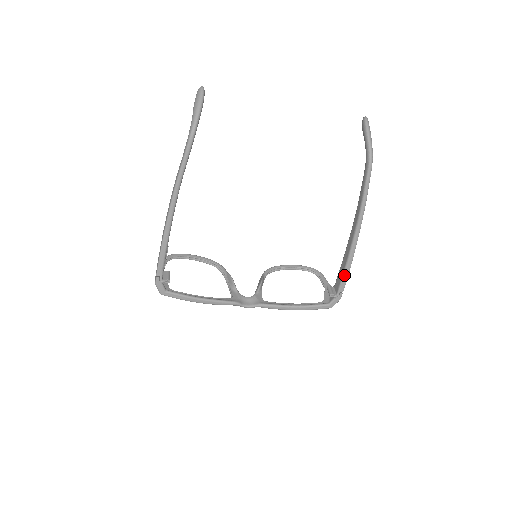
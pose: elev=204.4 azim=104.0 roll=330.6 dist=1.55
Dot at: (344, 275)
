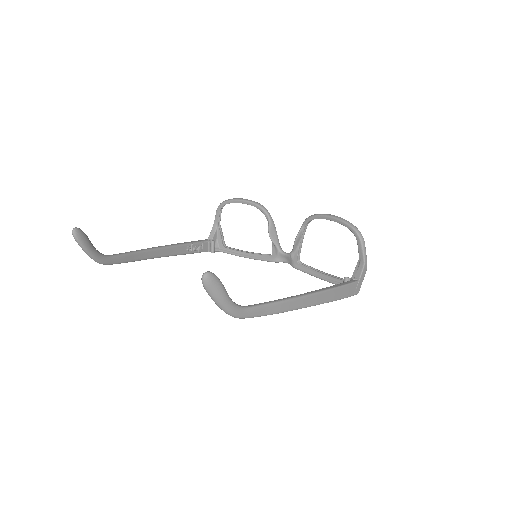
Dot at: occluded
